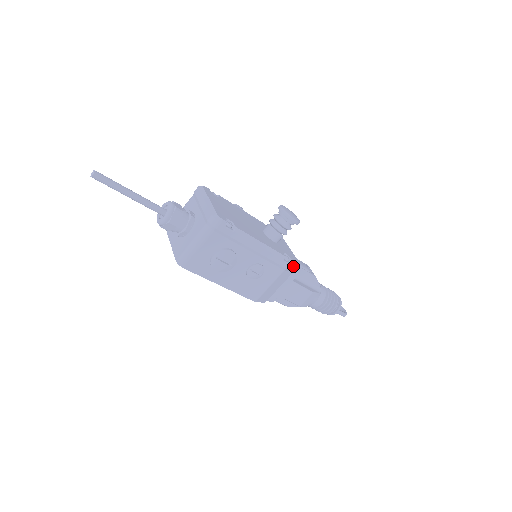
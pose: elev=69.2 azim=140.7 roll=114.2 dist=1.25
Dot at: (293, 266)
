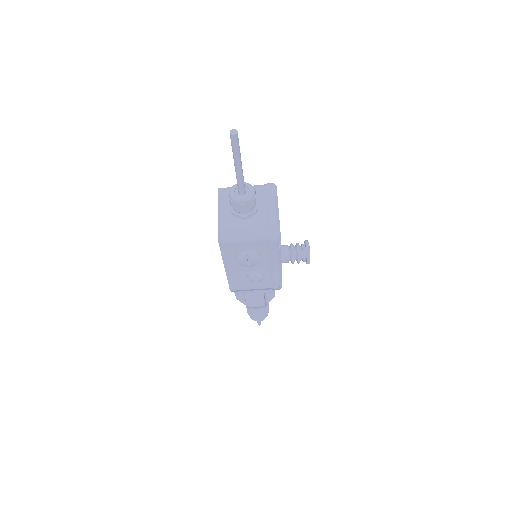
Dot at: (278, 289)
